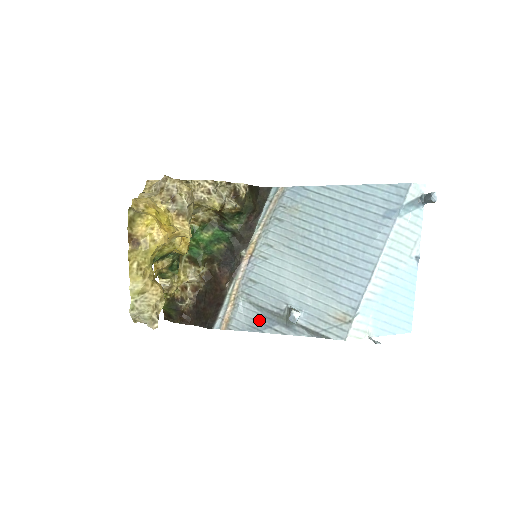
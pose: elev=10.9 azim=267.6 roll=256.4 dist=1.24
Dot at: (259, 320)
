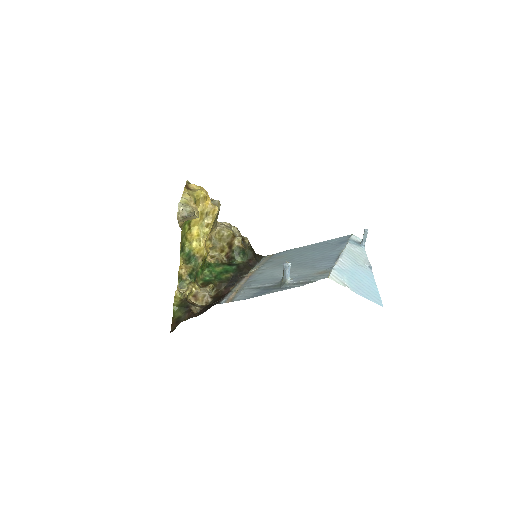
Dot at: (258, 292)
